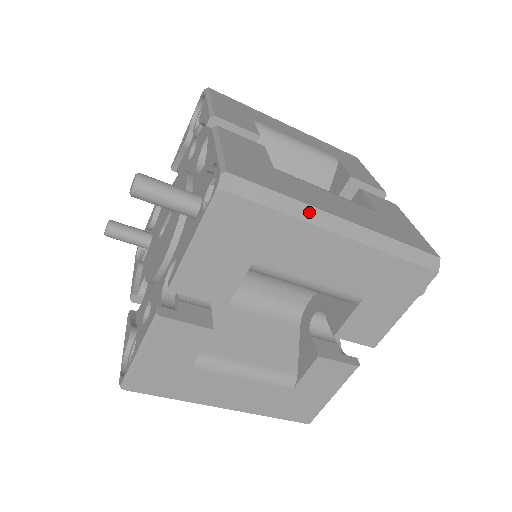
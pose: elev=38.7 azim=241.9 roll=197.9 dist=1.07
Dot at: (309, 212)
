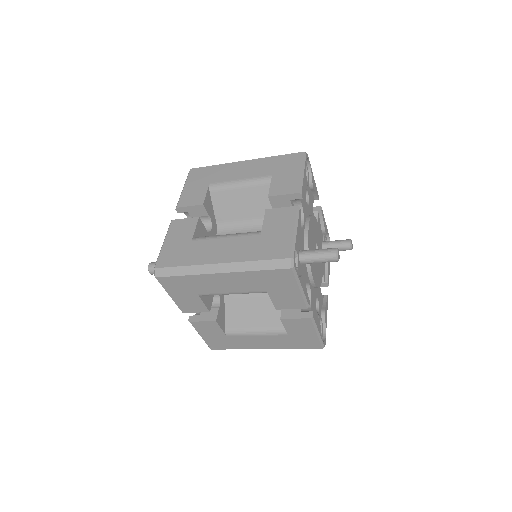
Dot at: (198, 269)
